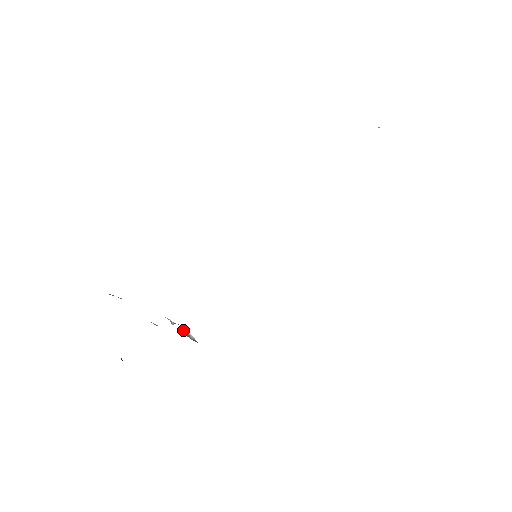
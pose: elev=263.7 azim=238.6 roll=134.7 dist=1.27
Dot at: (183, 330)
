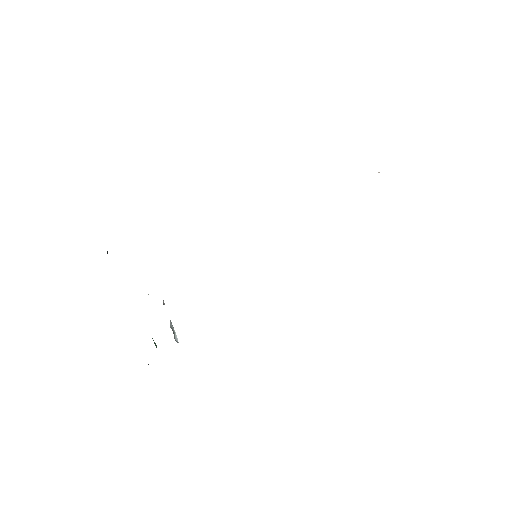
Dot at: (171, 323)
